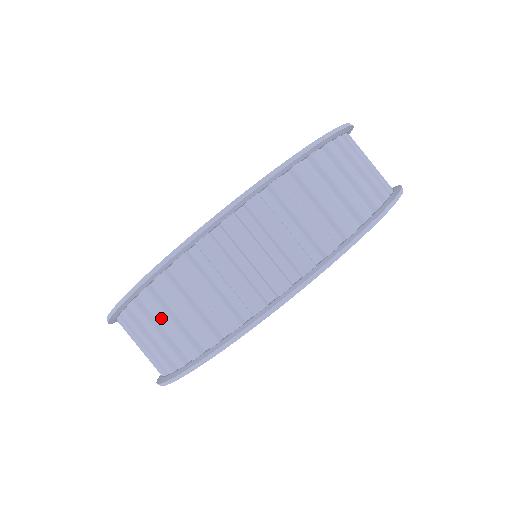
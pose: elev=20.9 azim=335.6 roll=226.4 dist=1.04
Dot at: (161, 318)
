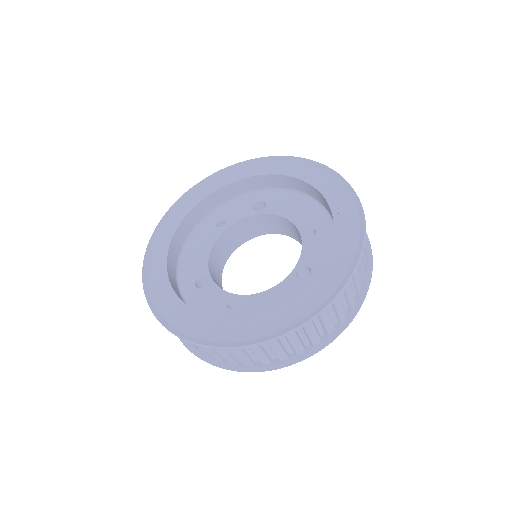
Dot at: (255, 351)
